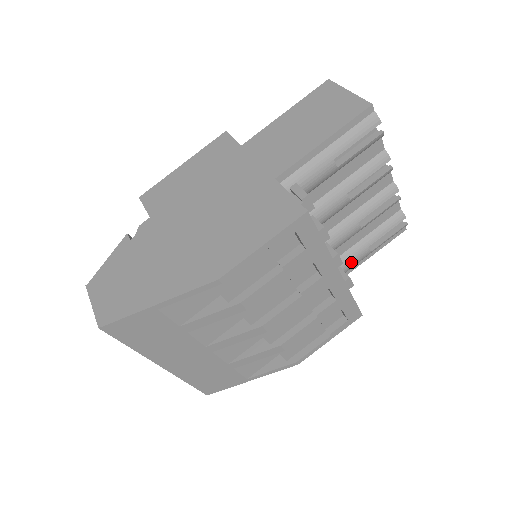
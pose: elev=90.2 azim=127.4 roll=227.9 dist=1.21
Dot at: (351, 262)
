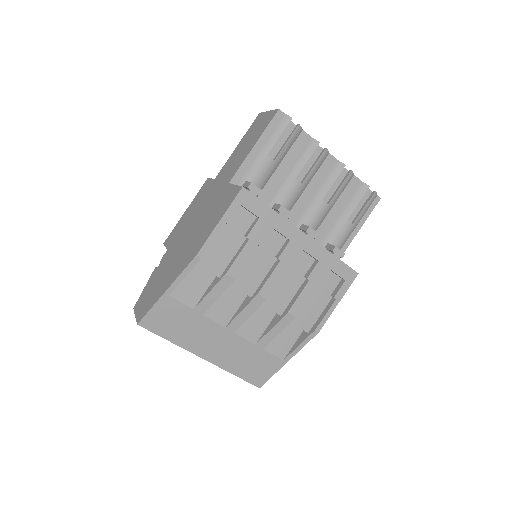
Dot at: (338, 237)
